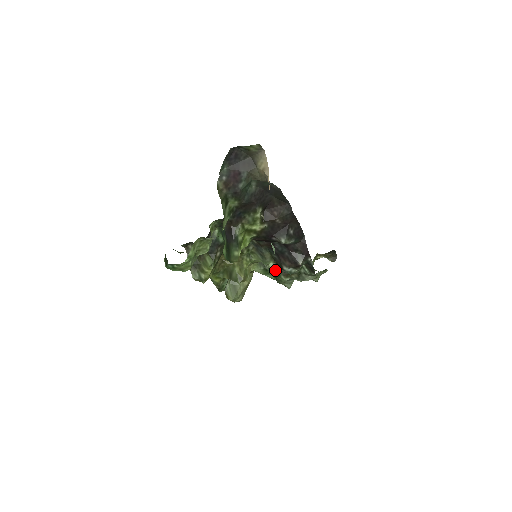
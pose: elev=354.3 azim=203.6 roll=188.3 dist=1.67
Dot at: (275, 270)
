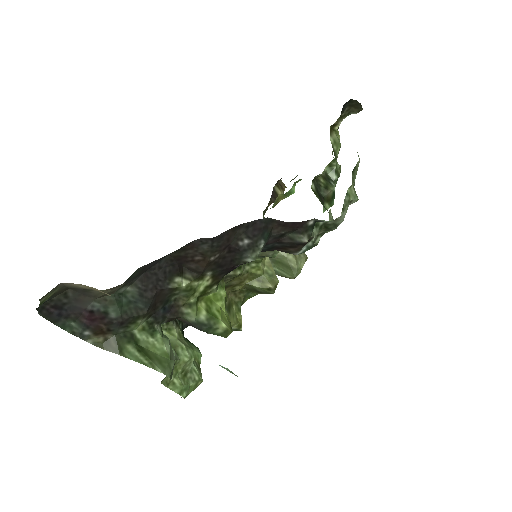
Dot at: occluded
